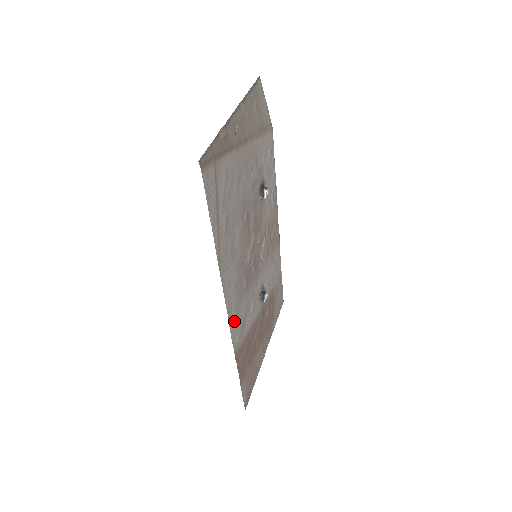
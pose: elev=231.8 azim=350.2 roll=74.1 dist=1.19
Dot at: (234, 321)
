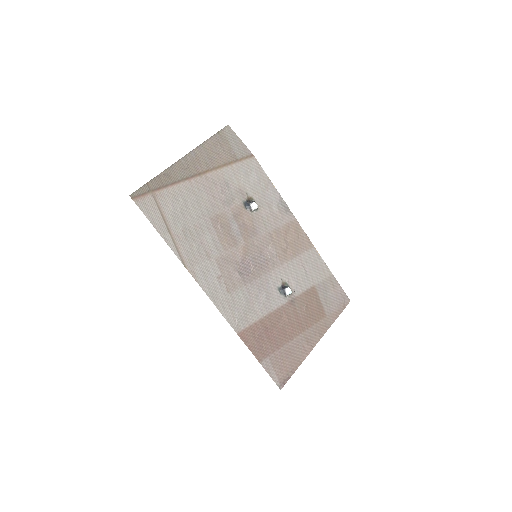
Dot at: (226, 305)
